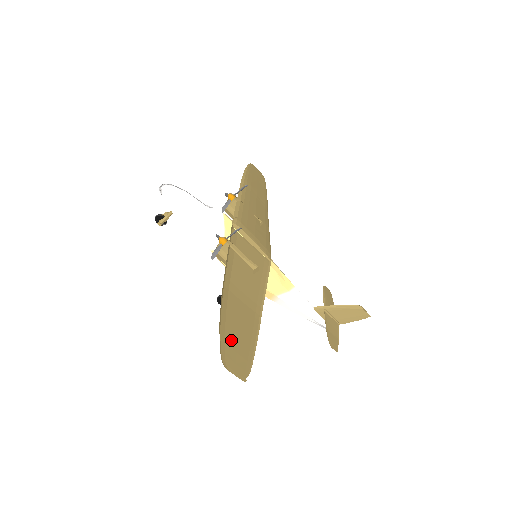
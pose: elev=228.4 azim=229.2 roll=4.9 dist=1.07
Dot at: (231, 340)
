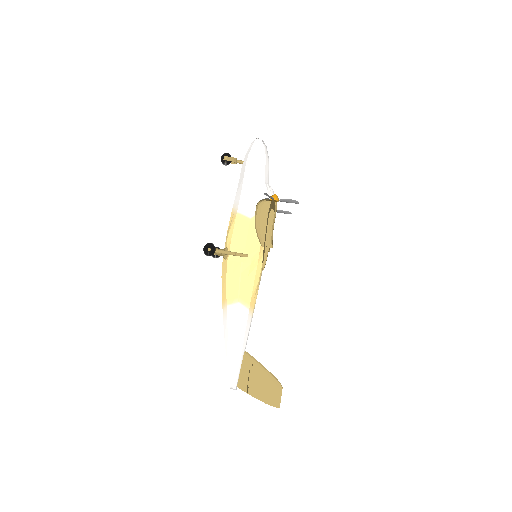
Dot at: occluded
